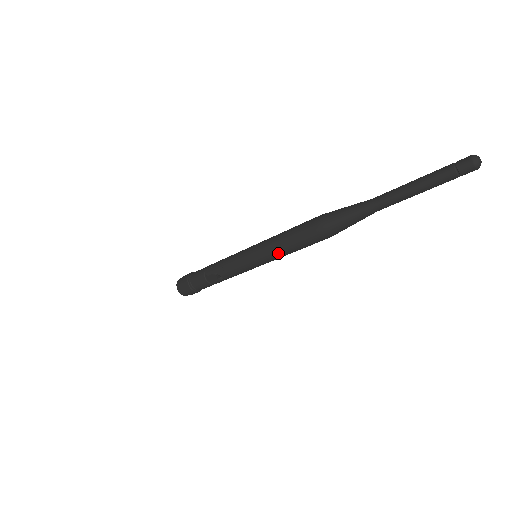
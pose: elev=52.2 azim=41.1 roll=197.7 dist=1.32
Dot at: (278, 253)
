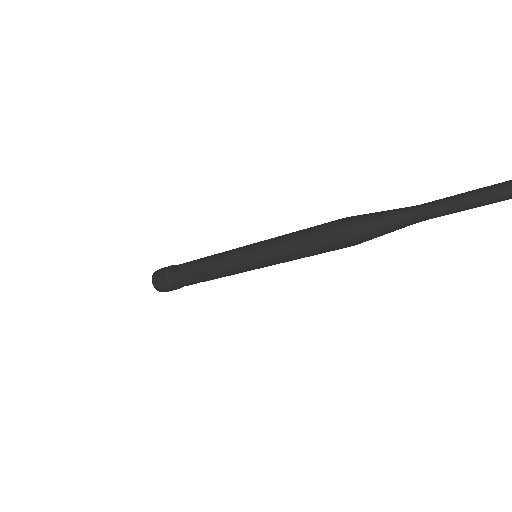
Dot at: (287, 257)
